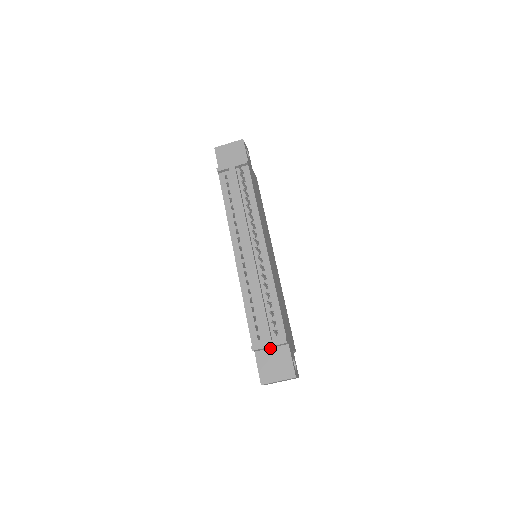
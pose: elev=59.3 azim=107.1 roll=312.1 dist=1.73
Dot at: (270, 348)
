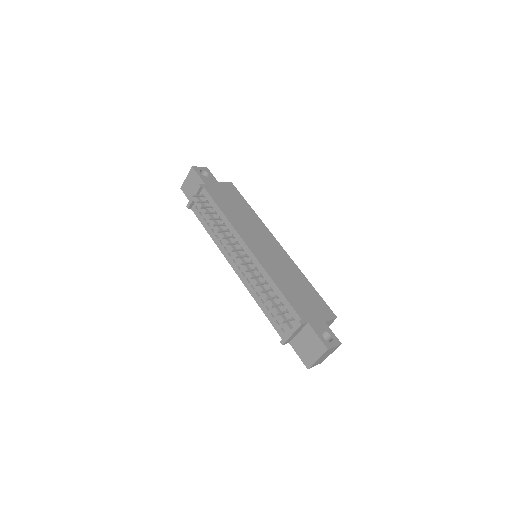
Dot at: (297, 334)
